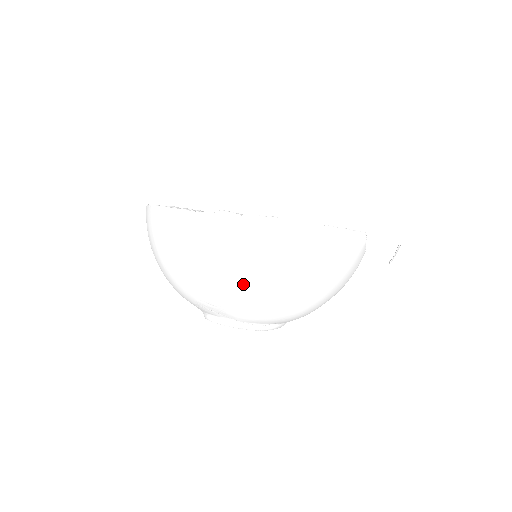
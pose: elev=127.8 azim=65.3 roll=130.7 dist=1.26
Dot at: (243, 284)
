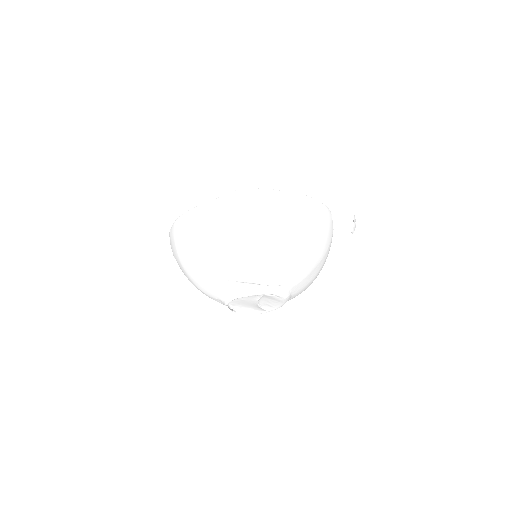
Dot at: (257, 240)
